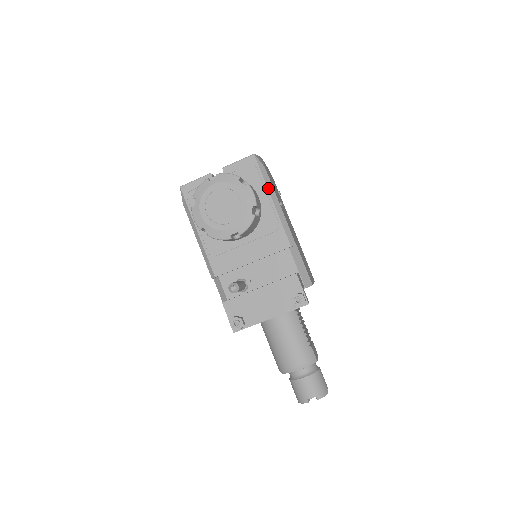
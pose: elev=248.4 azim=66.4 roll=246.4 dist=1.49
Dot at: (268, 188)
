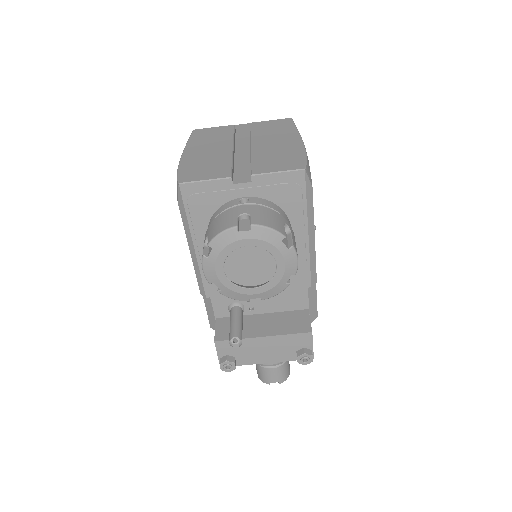
Dot at: (308, 218)
